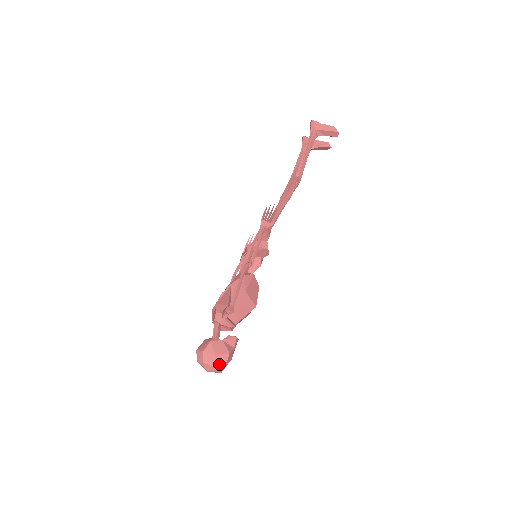
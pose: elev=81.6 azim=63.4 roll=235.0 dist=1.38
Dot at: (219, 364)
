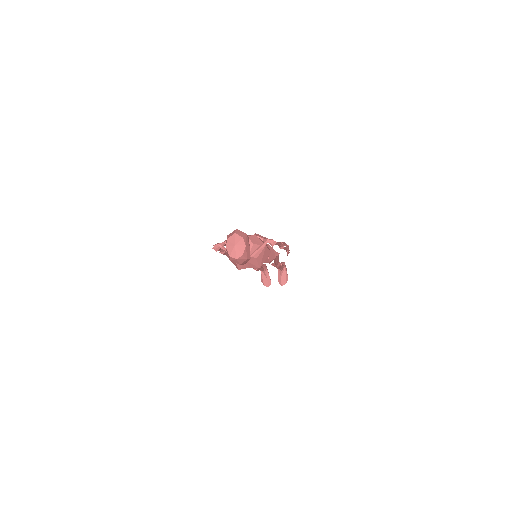
Dot at: (246, 252)
